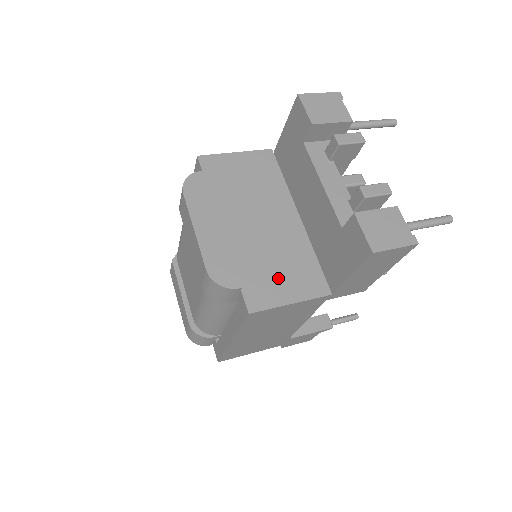
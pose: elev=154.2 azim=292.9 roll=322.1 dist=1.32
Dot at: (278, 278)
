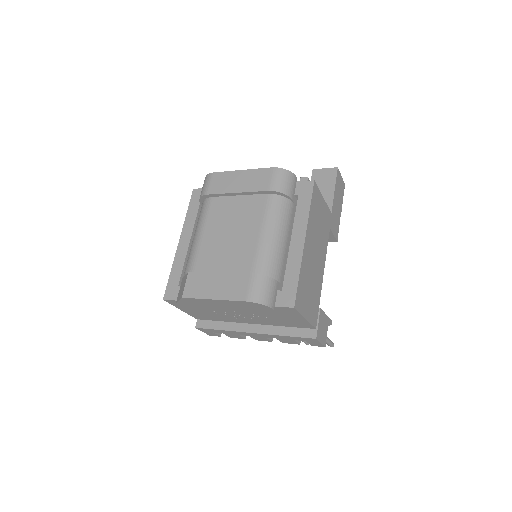
Dot at: occluded
